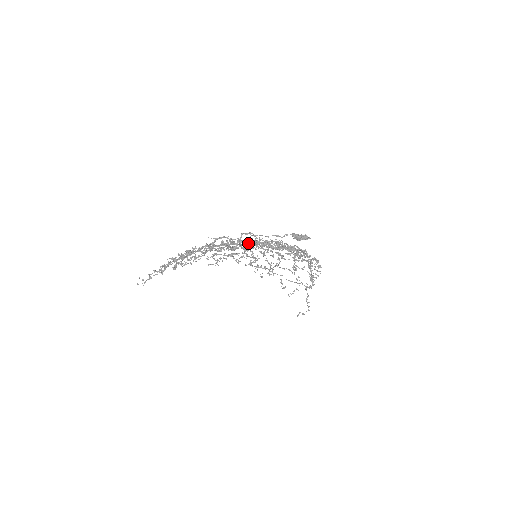
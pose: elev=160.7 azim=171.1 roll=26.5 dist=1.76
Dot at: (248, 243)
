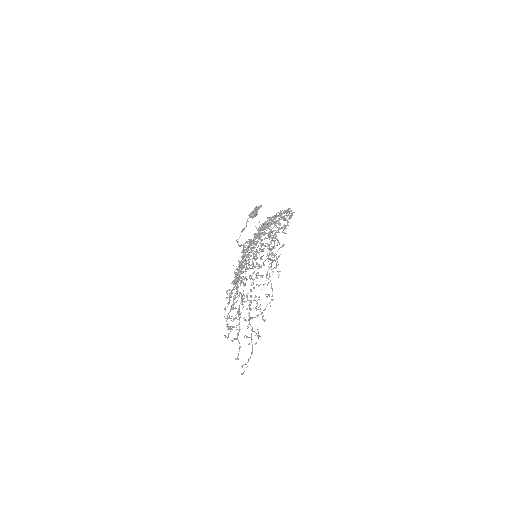
Dot at: (251, 252)
